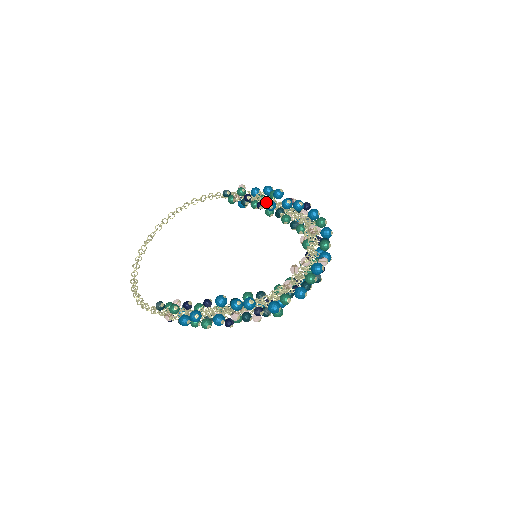
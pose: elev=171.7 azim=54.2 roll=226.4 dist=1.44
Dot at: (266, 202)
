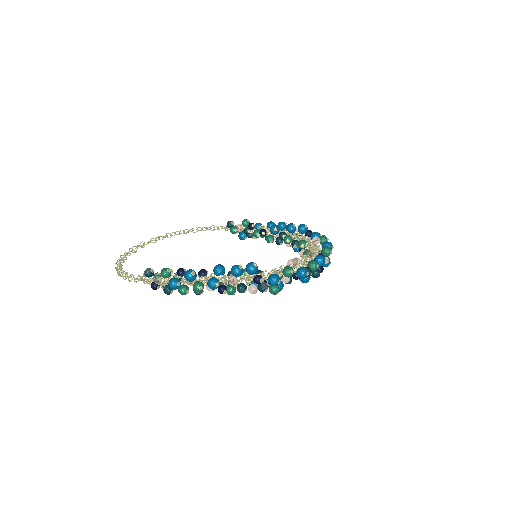
Dot at: occluded
